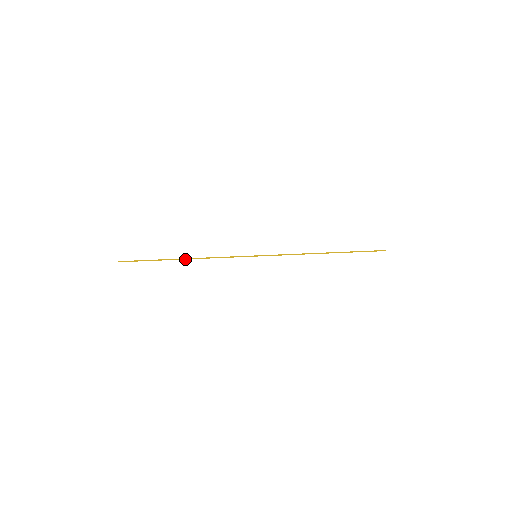
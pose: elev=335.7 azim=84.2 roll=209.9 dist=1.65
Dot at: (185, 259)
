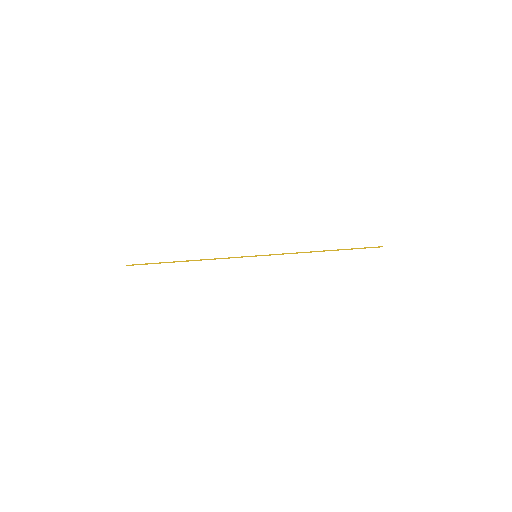
Dot at: (188, 261)
